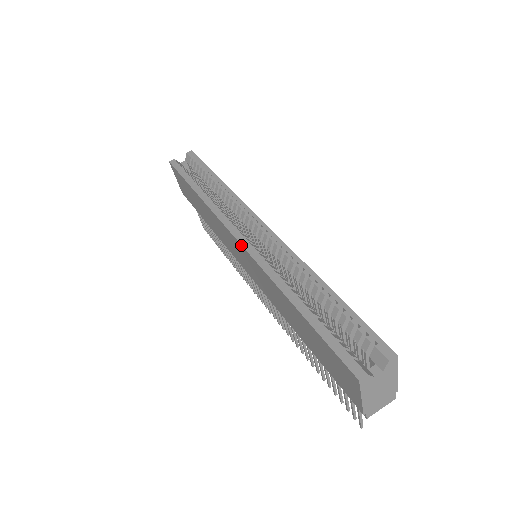
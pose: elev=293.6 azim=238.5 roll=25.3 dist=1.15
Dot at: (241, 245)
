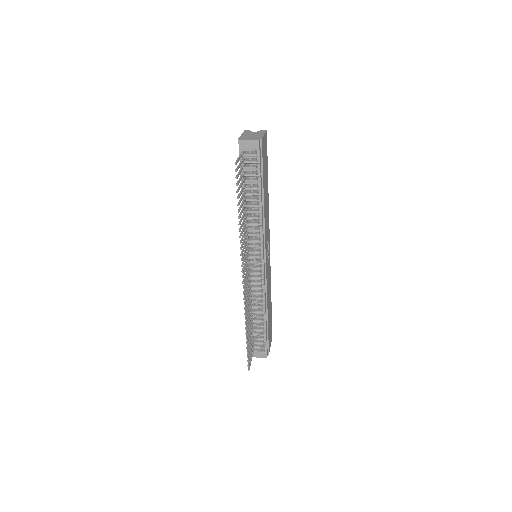
Dot at: occluded
